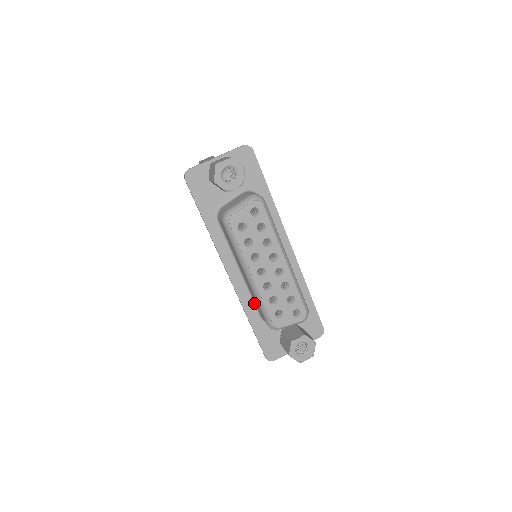
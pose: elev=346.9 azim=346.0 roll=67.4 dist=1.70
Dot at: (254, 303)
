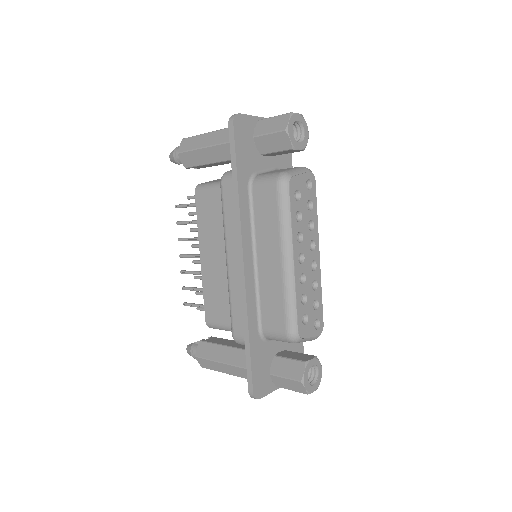
Dot at: (258, 309)
